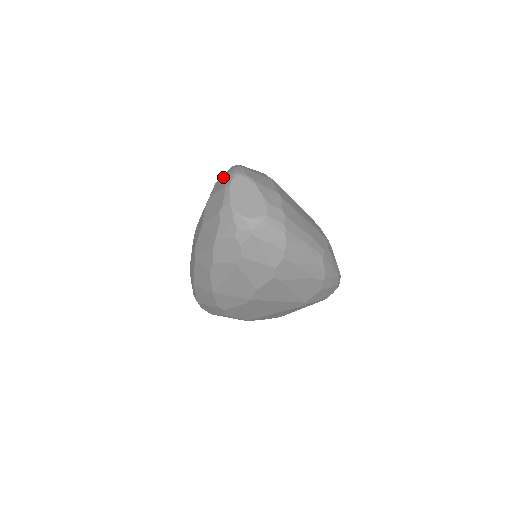
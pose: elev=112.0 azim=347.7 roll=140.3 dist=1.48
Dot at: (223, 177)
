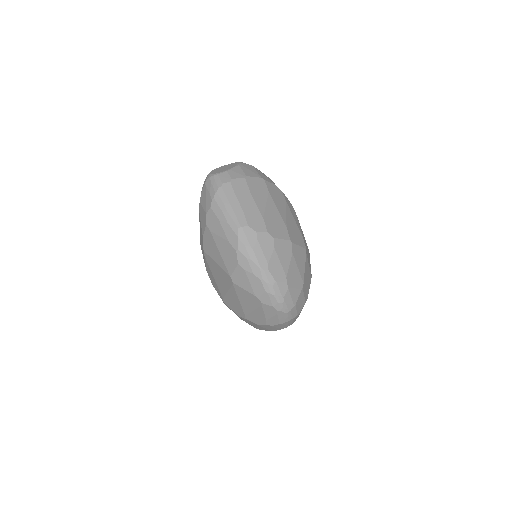
Dot at: occluded
